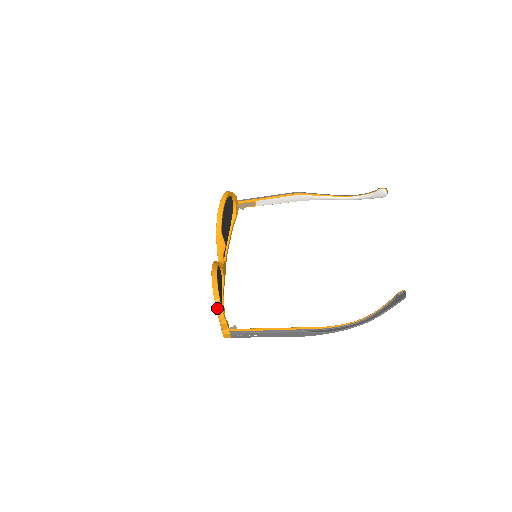
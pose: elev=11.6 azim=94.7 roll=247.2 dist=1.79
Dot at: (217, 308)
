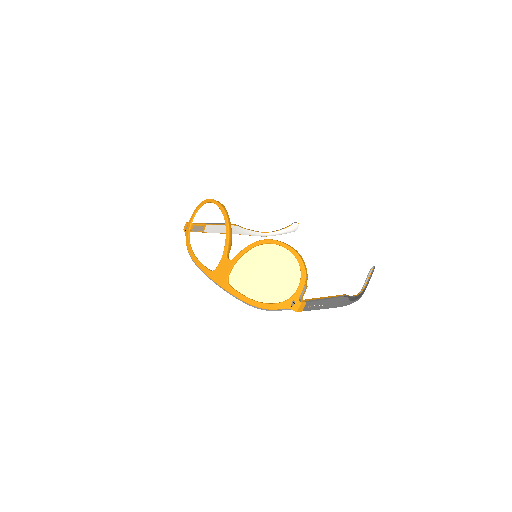
Dot at: (305, 266)
